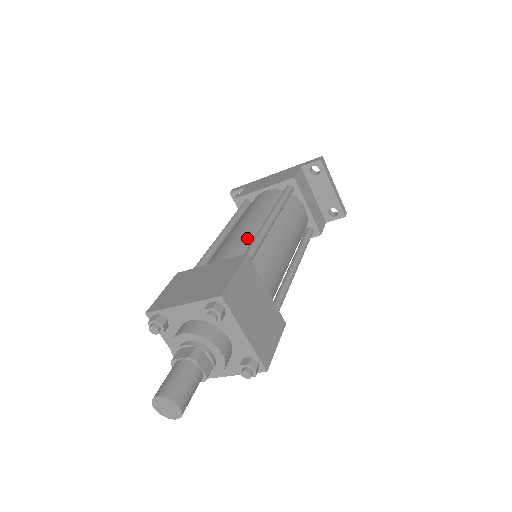
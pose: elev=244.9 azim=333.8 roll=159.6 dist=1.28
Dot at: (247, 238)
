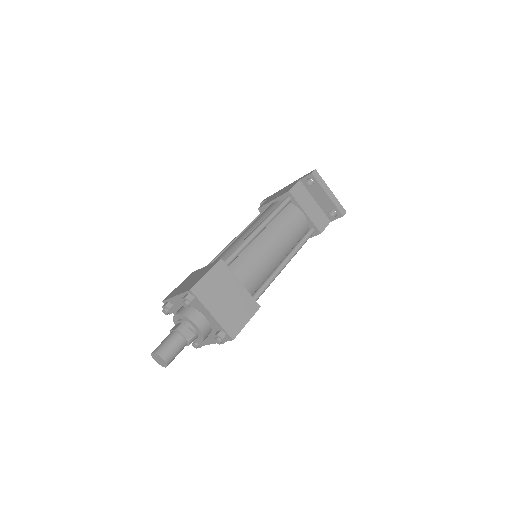
Dot at: (238, 245)
